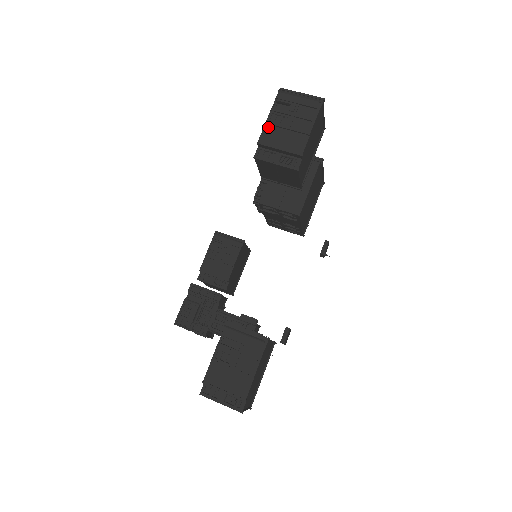
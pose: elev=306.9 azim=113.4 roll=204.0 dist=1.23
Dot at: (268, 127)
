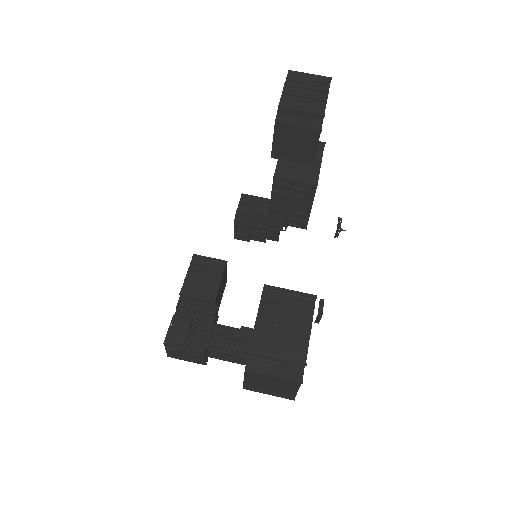
Dot at: (285, 96)
